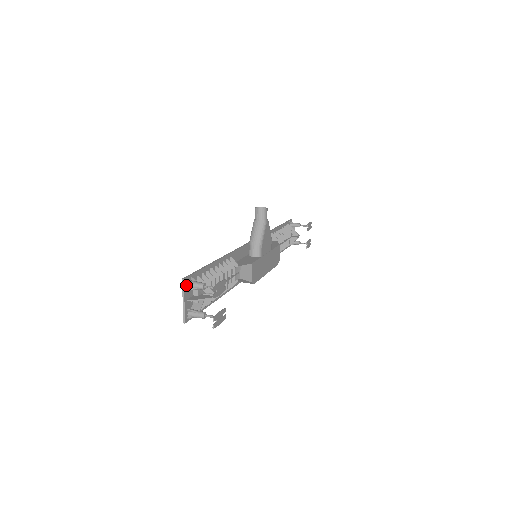
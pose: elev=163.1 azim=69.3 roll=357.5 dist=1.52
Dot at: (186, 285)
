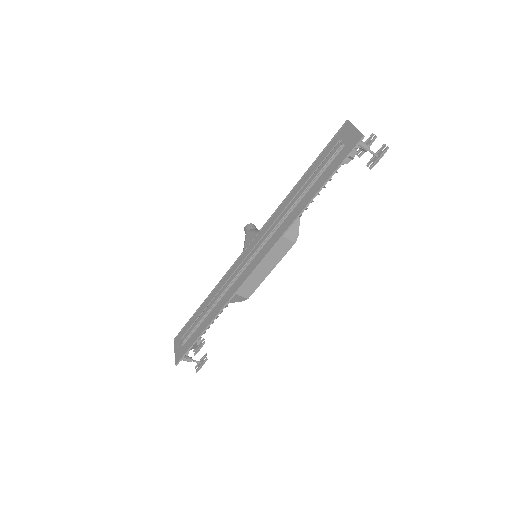
Dot at: (348, 126)
